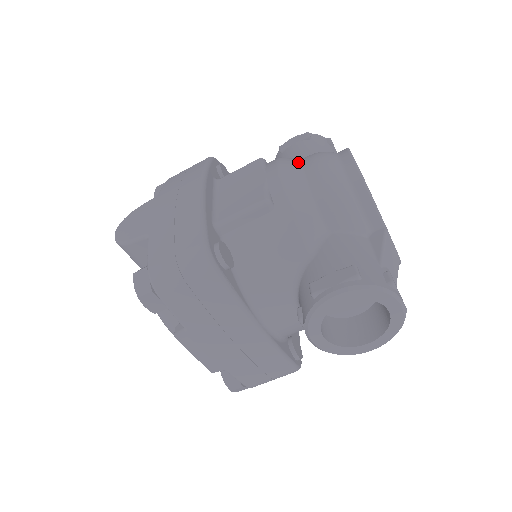
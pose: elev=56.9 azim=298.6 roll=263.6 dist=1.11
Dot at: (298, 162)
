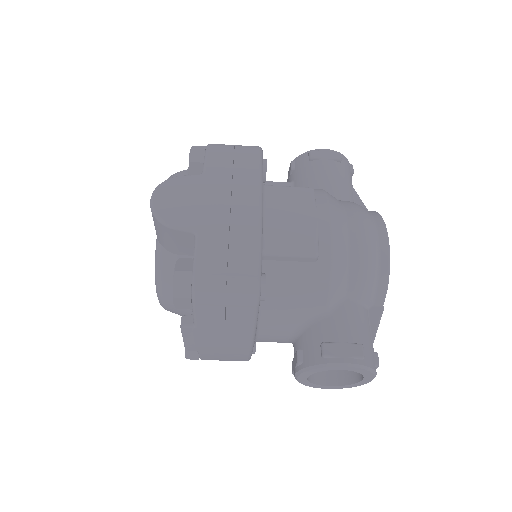
Dot at: (344, 215)
